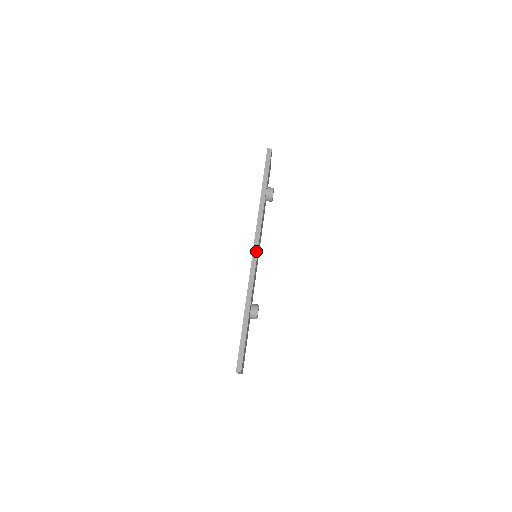
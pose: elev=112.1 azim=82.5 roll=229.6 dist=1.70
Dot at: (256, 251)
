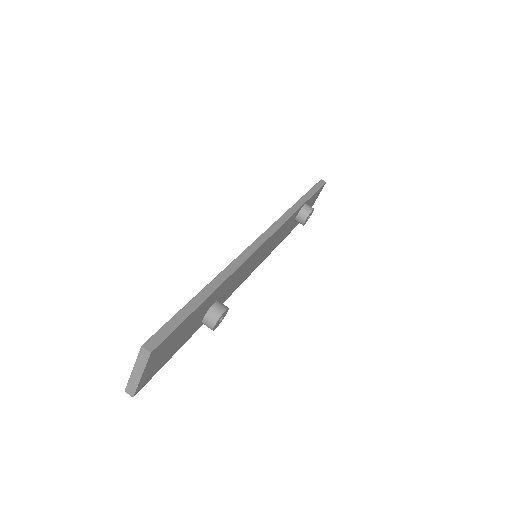
Dot at: (267, 236)
